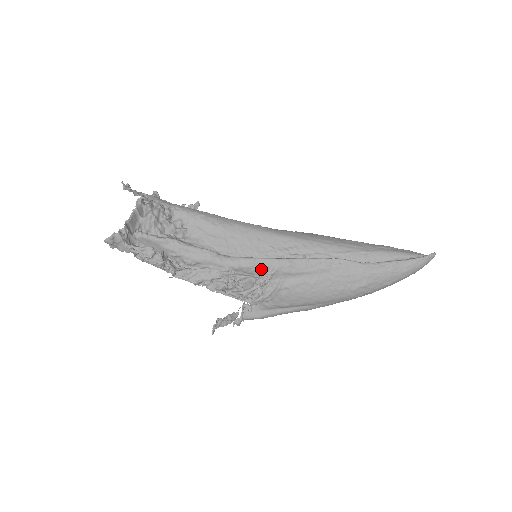
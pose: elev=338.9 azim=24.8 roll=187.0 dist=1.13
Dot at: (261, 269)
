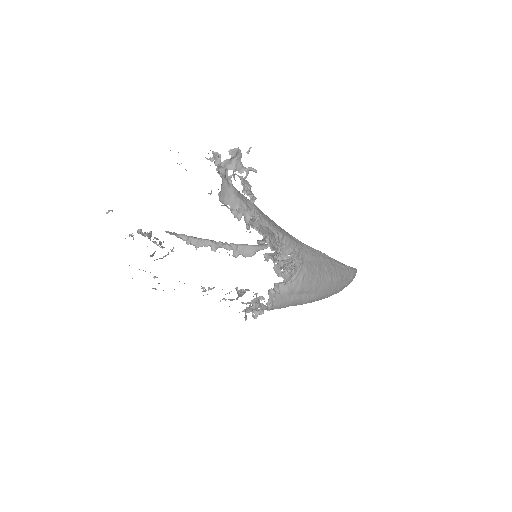
Dot at: (293, 243)
